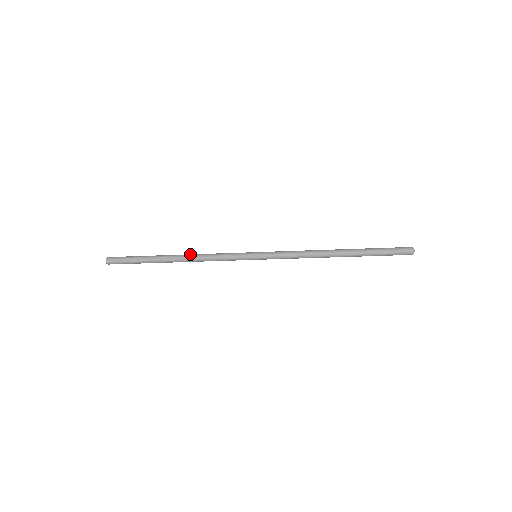
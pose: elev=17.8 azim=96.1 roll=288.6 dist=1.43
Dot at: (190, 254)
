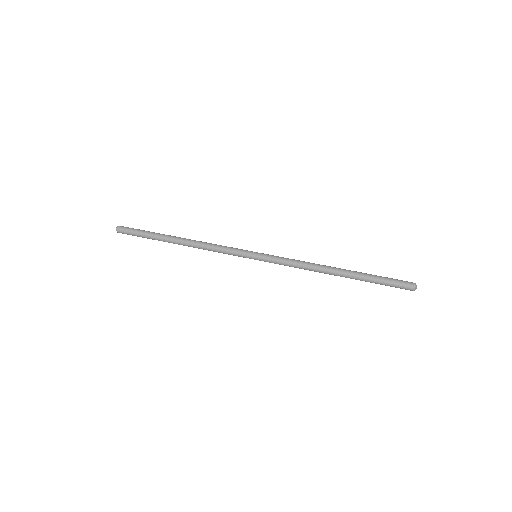
Dot at: (192, 242)
